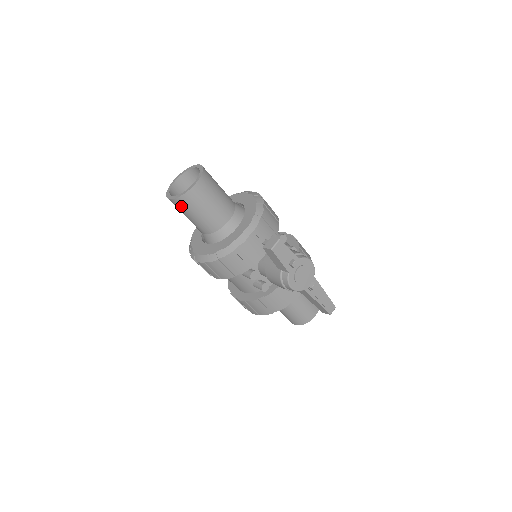
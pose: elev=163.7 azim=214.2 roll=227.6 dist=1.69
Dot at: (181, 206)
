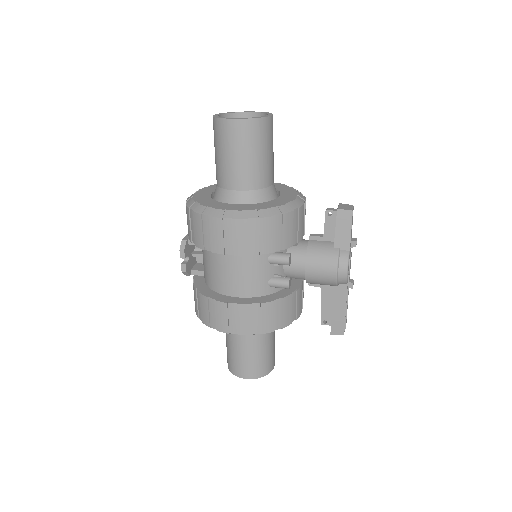
Dot at: (247, 133)
